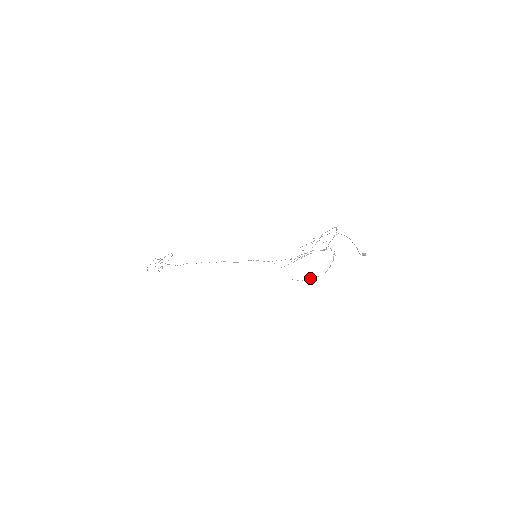
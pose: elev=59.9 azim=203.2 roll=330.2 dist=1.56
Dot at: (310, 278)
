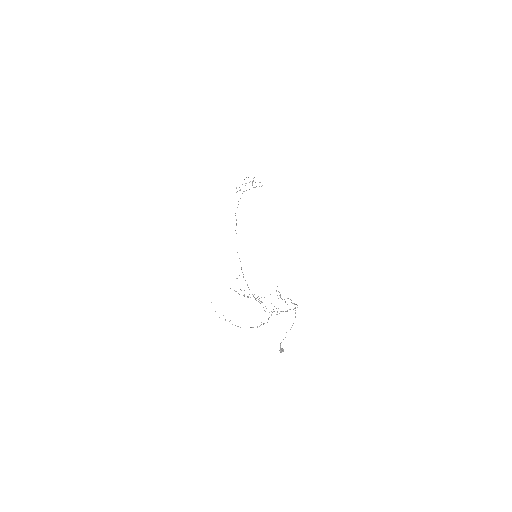
Dot at: (225, 319)
